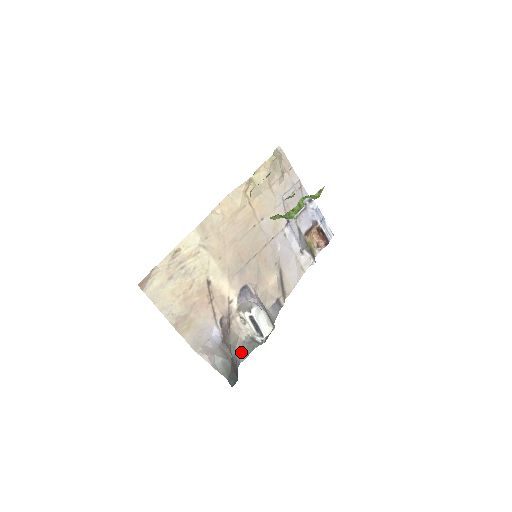
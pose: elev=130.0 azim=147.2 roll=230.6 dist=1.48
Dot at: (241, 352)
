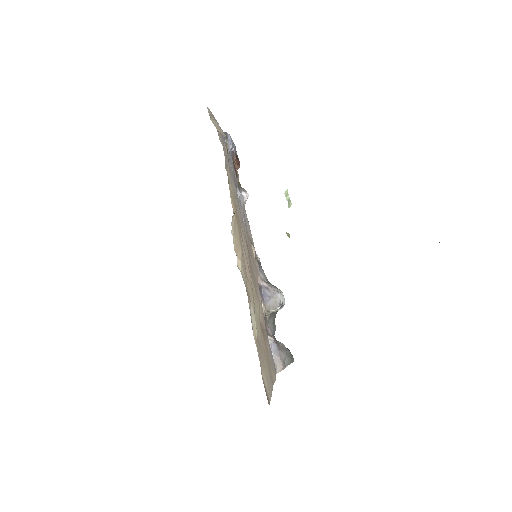
Dot at: (272, 329)
